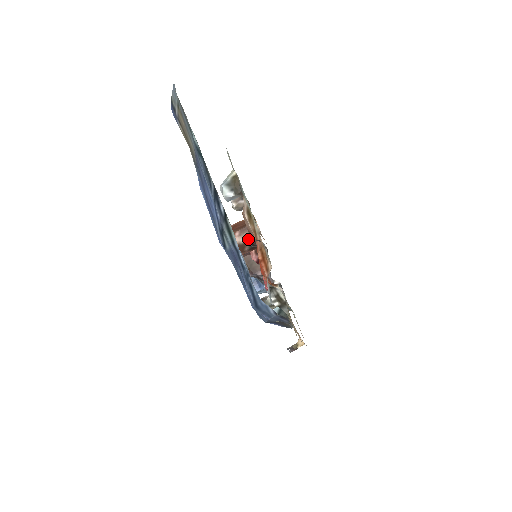
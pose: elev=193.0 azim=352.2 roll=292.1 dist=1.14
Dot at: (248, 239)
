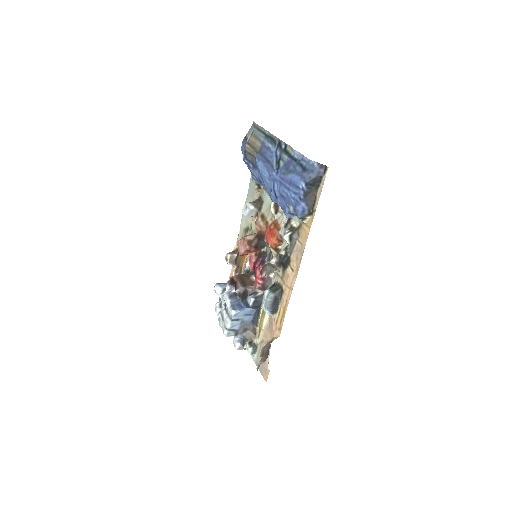
Dot at: (256, 237)
